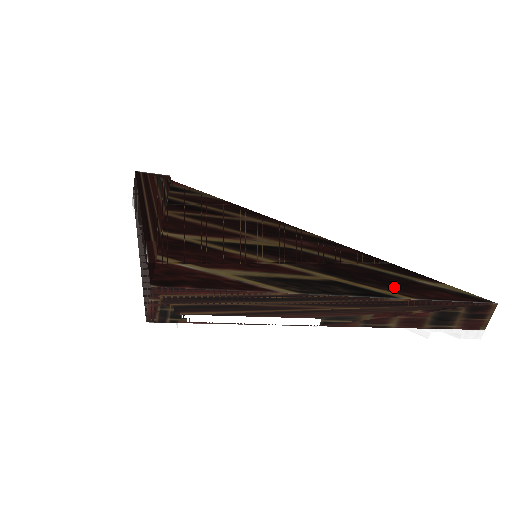
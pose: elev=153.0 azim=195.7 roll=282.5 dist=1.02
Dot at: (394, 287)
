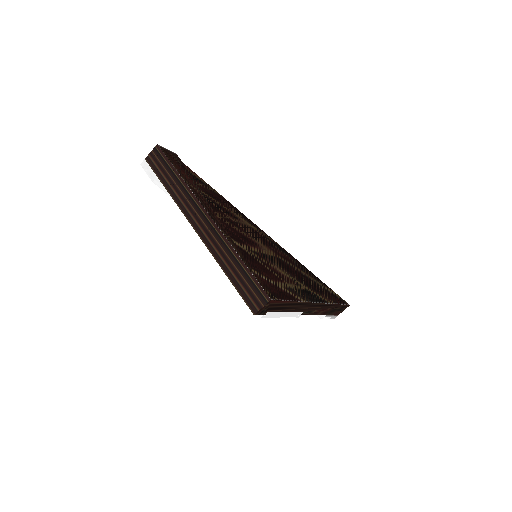
Dot at: (323, 294)
